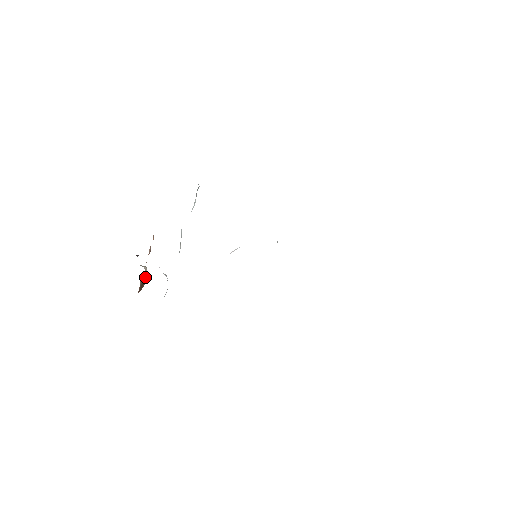
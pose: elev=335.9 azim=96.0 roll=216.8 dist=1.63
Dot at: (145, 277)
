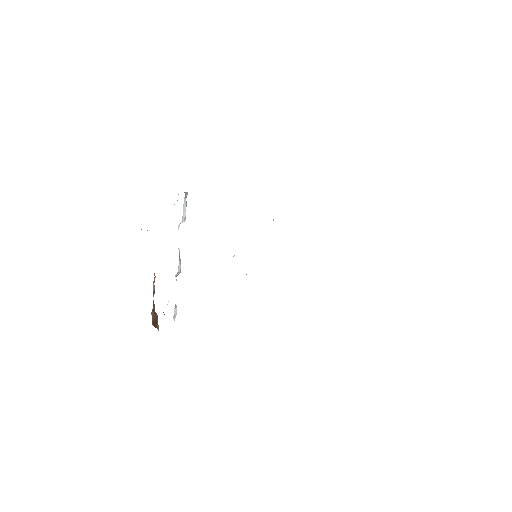
Dot at: (157, 319)
